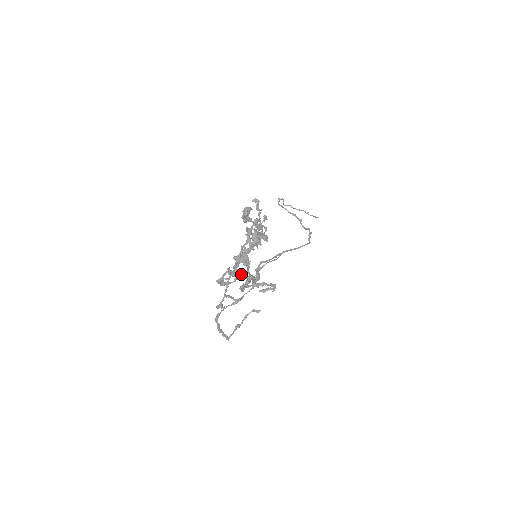
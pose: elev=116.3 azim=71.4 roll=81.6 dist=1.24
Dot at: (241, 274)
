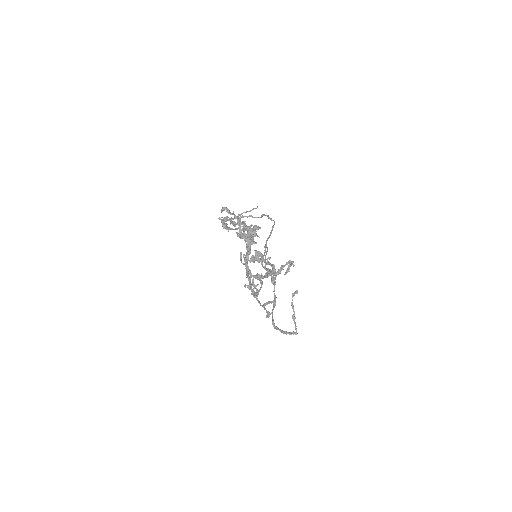
Dot at: occluded
